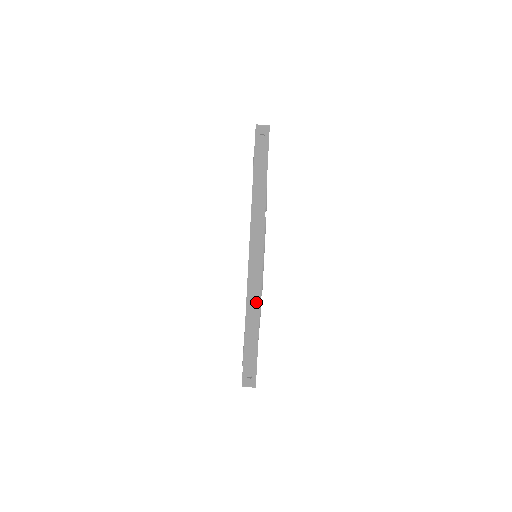
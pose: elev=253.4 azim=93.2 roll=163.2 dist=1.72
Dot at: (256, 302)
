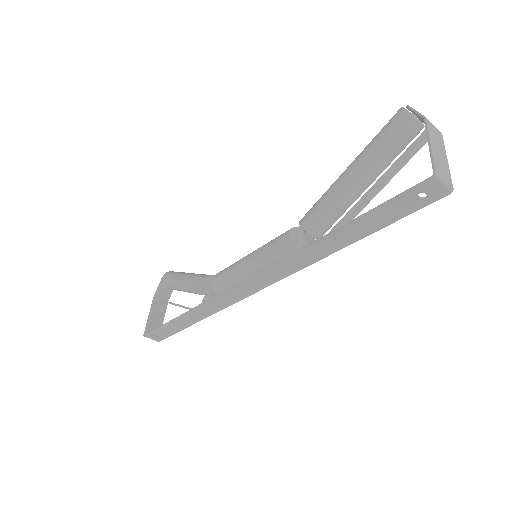
Dot at: (213, 310)
